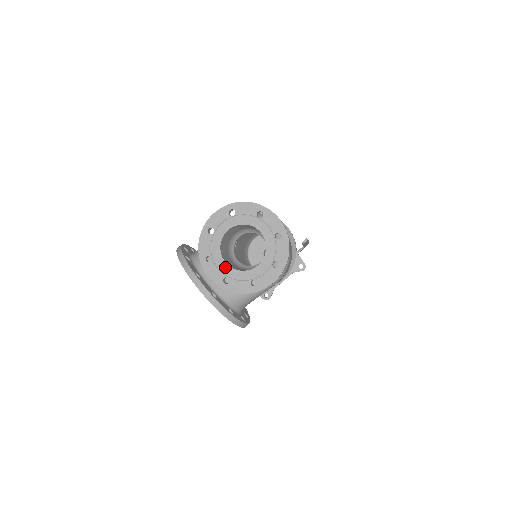
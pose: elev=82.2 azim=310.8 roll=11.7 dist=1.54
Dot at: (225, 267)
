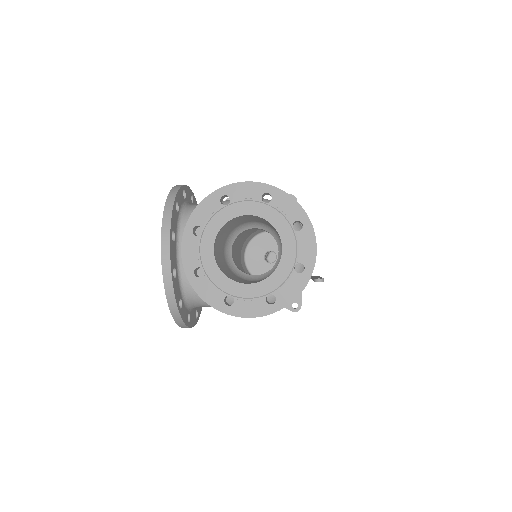
Dot at: (209, 255)
